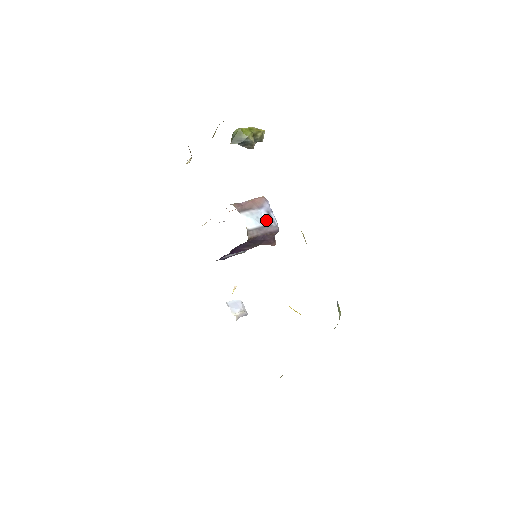
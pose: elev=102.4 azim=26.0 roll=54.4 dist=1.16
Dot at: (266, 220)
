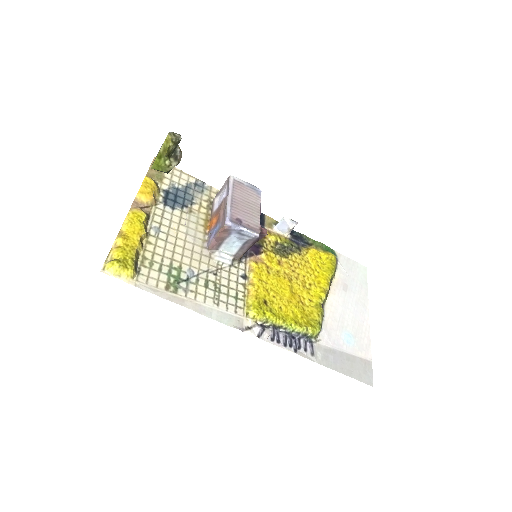
Dot at: (242, 239)
